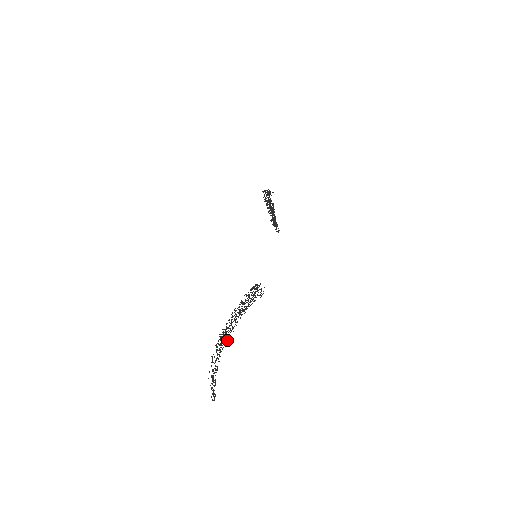
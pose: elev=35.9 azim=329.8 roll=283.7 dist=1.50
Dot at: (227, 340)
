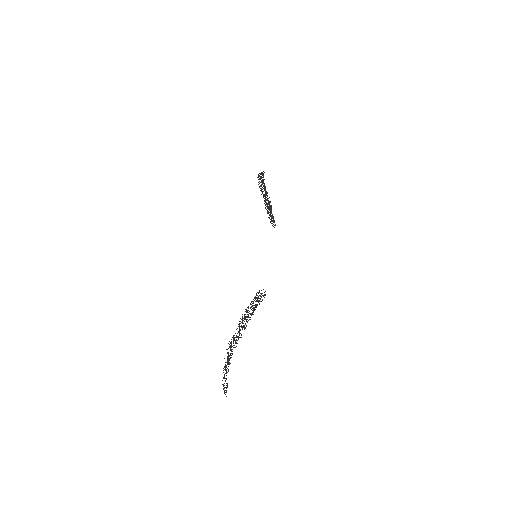
Dot at: (236, 346)
